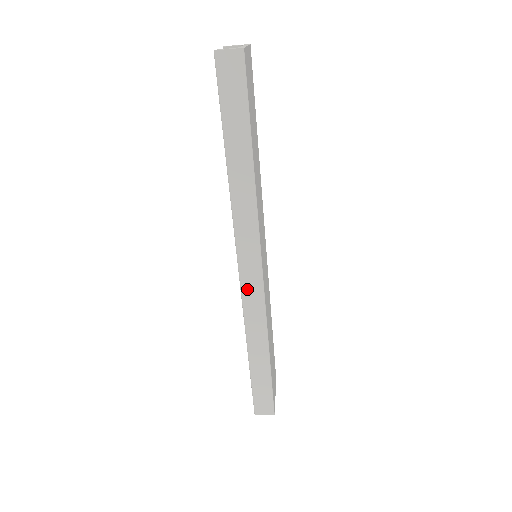
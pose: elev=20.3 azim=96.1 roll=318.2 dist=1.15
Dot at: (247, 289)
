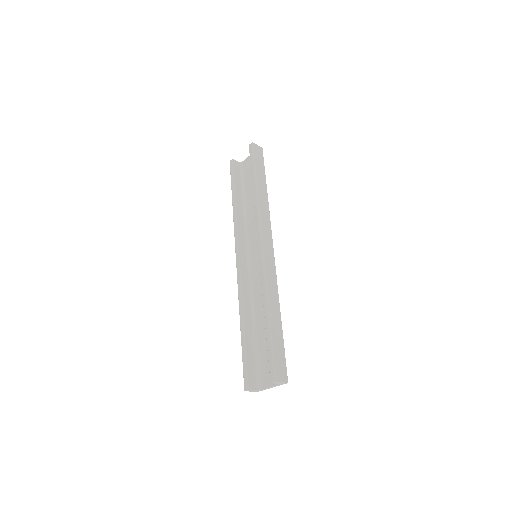
Dot at: (267, 259)
